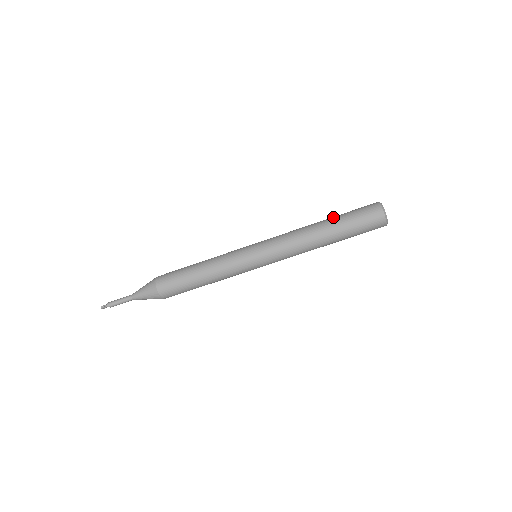
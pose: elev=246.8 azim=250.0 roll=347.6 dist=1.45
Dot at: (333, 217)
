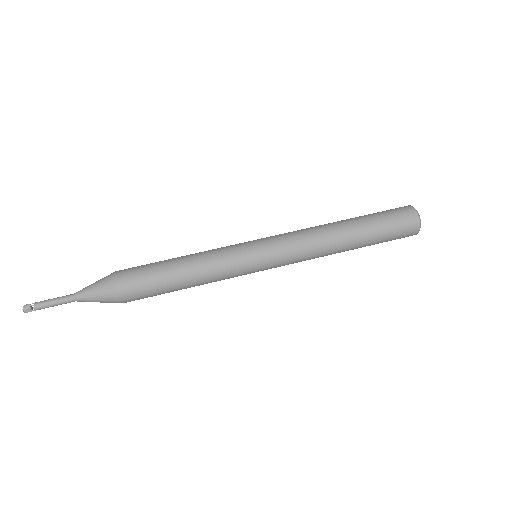
Dot at: occluded
